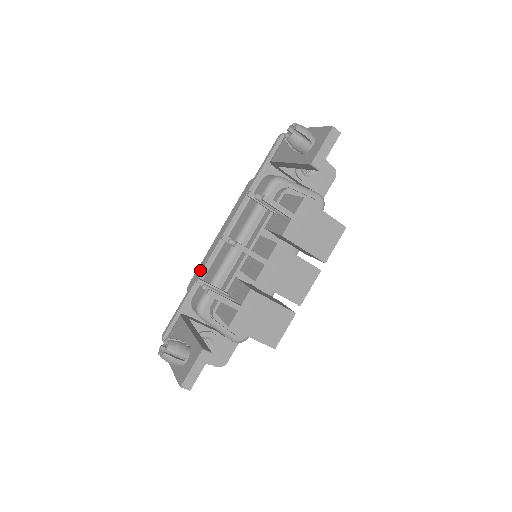
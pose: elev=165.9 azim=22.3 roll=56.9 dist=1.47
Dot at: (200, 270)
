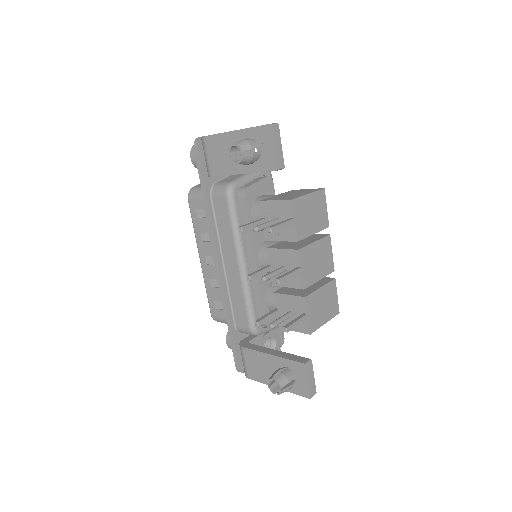
Dot at: (224, 303)
